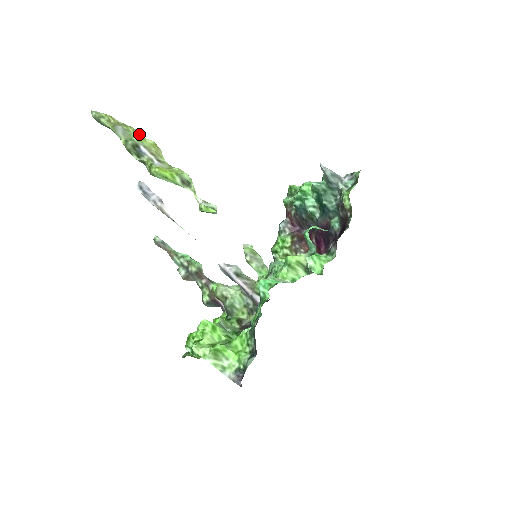
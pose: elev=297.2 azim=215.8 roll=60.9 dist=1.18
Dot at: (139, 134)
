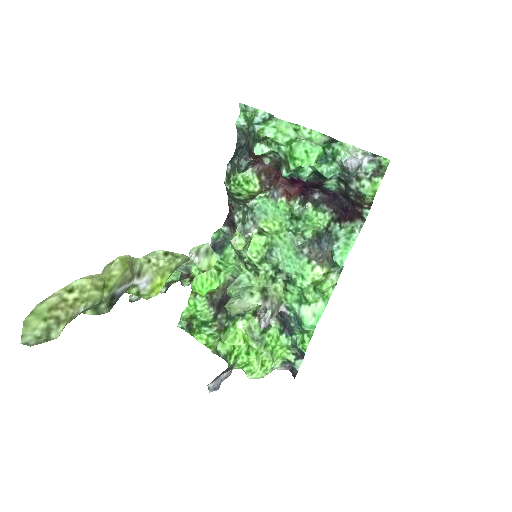
Dot at: (100, 279)
